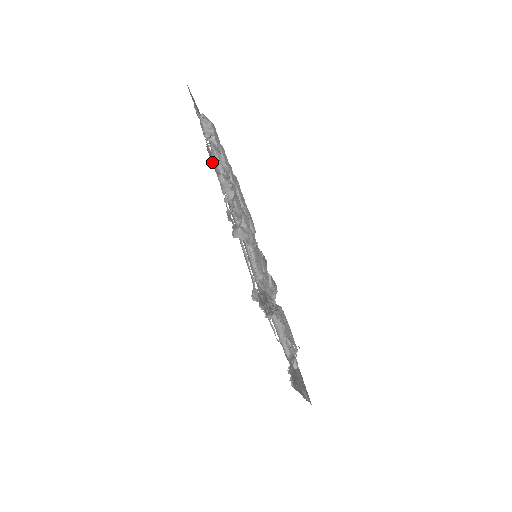
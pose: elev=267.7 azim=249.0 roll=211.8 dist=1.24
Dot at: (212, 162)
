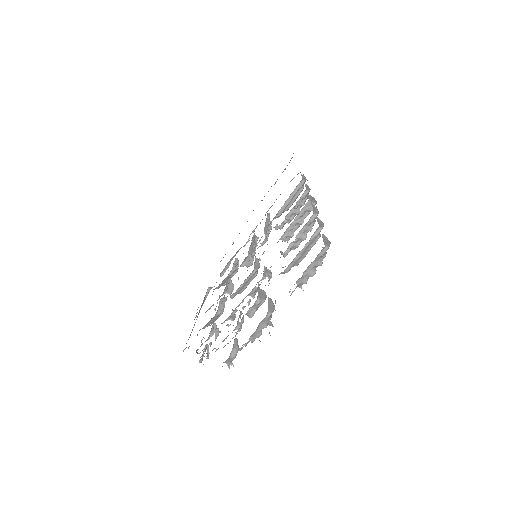
Dot at: occluded
